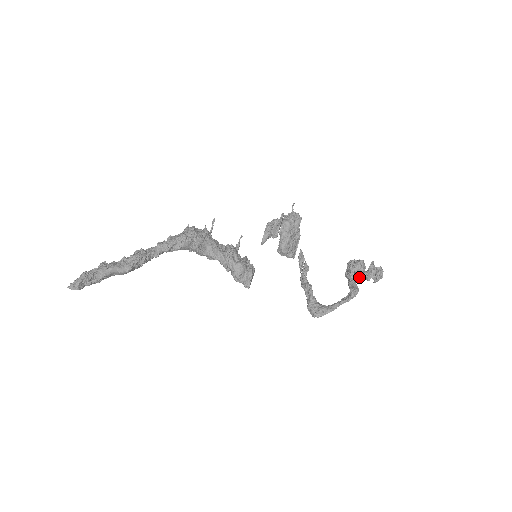
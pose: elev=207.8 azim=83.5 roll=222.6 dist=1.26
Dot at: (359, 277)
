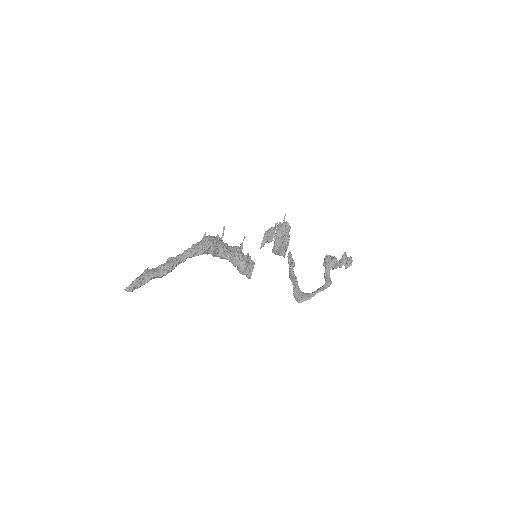
Dot at: occluded
